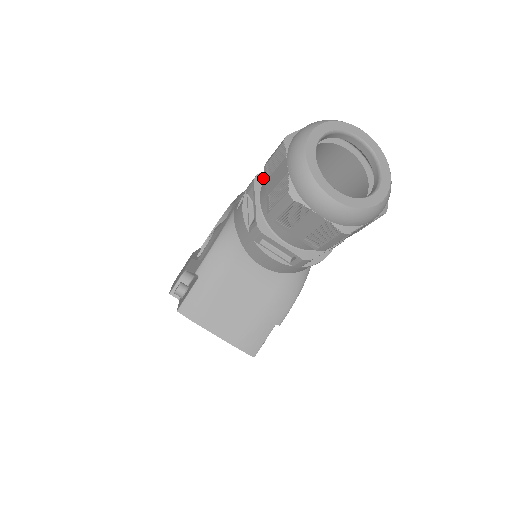
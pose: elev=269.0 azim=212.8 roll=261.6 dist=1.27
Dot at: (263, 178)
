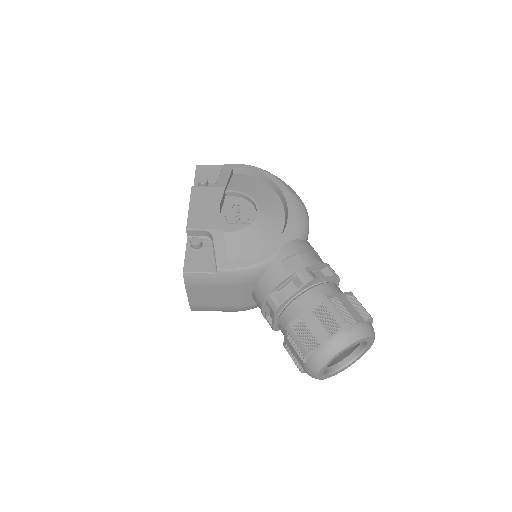
Dot at: (313, 283)
